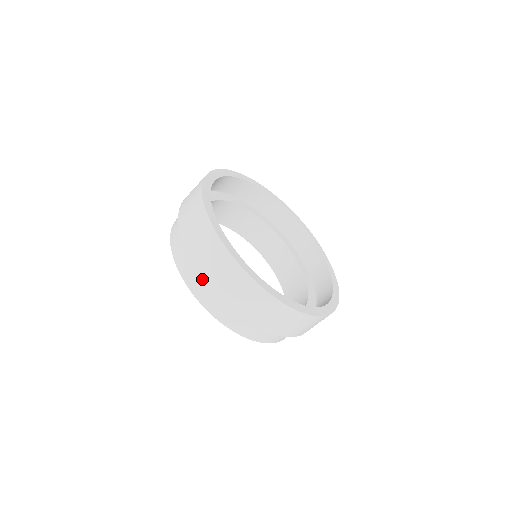
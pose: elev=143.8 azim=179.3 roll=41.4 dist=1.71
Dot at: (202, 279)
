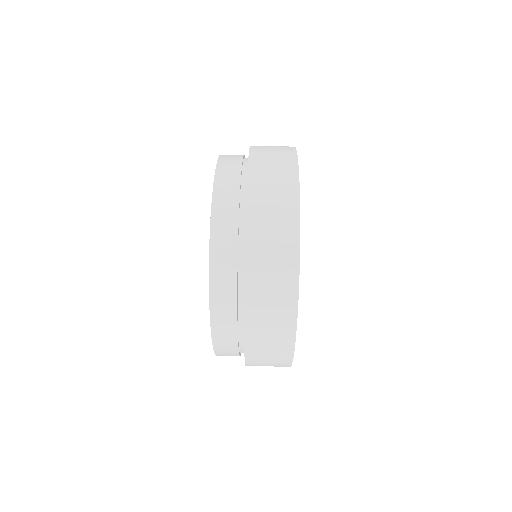
Dot at: (236, 333)
